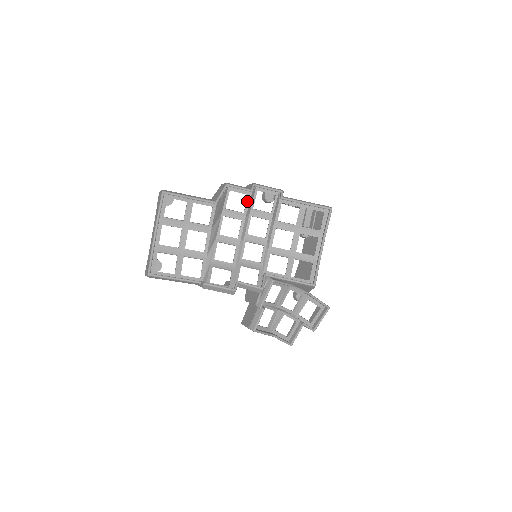
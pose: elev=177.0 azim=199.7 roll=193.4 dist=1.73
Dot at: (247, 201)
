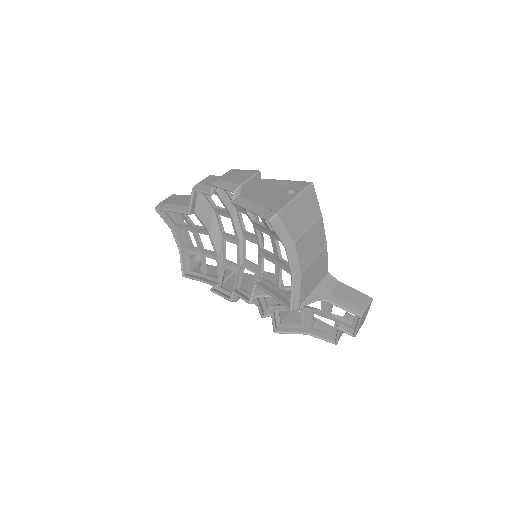
Dot at: (221, 200)
